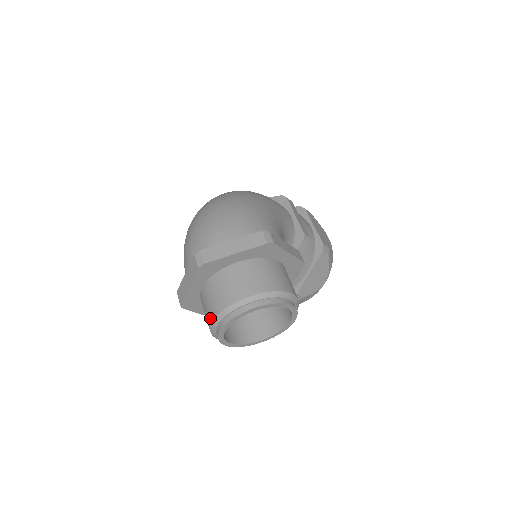
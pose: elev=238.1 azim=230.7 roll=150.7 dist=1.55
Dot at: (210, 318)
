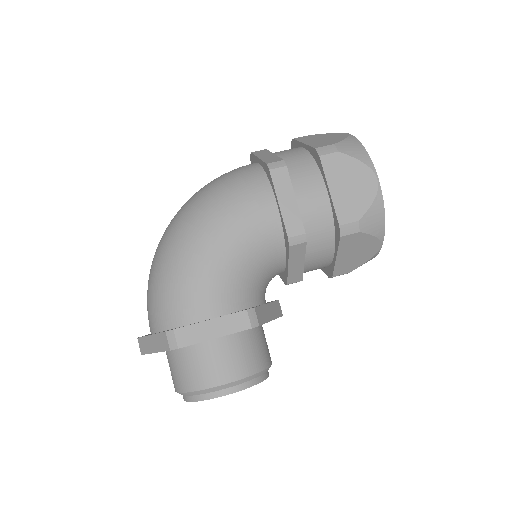
Dot at: occluded
